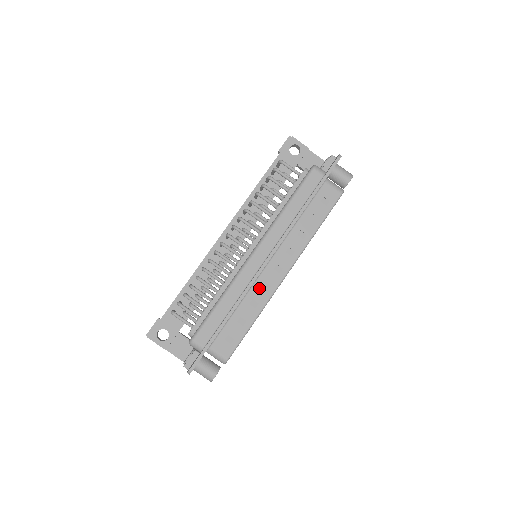
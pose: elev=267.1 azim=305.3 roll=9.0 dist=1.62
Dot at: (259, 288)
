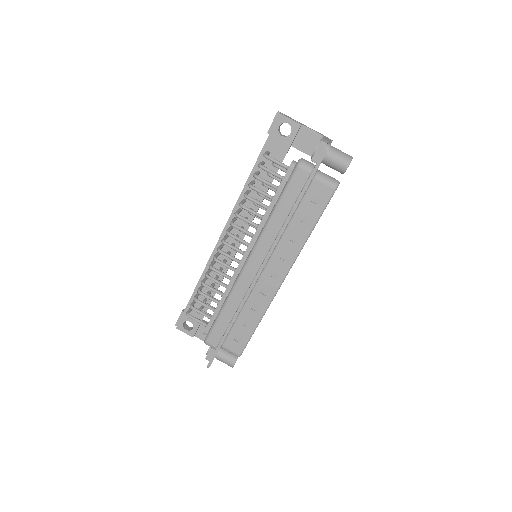
Dot at: (258, 294)
